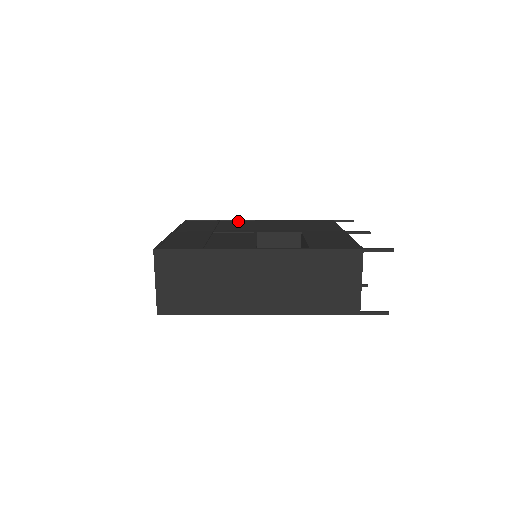
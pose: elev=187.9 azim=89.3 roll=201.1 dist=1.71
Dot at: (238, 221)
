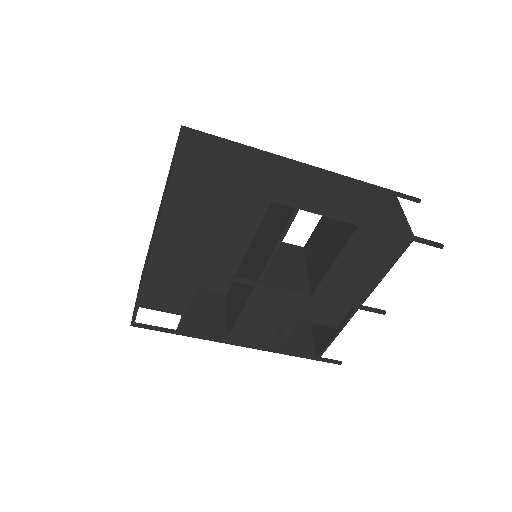
Dot at: (207, 288)
